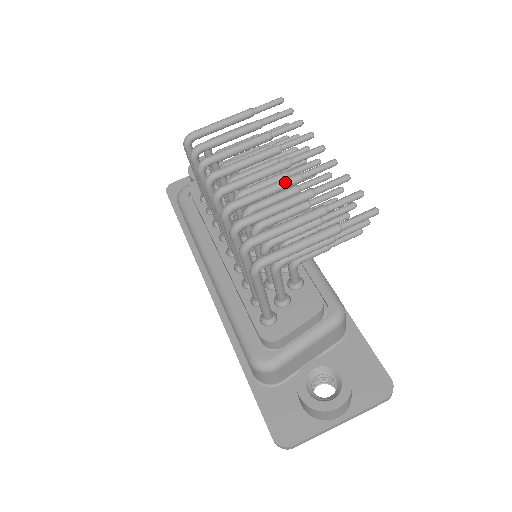
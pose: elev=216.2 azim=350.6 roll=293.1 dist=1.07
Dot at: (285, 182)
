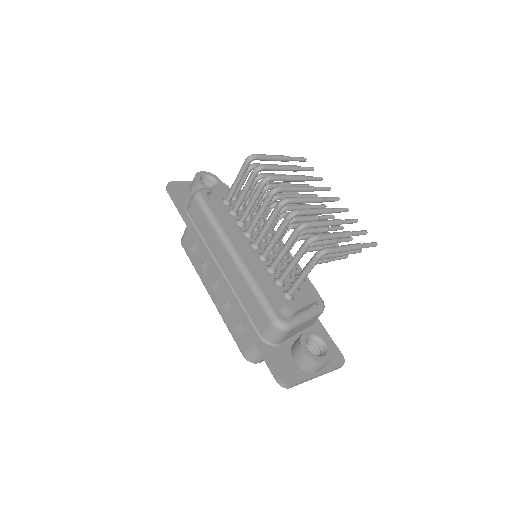
Dot at: (326, 210)
